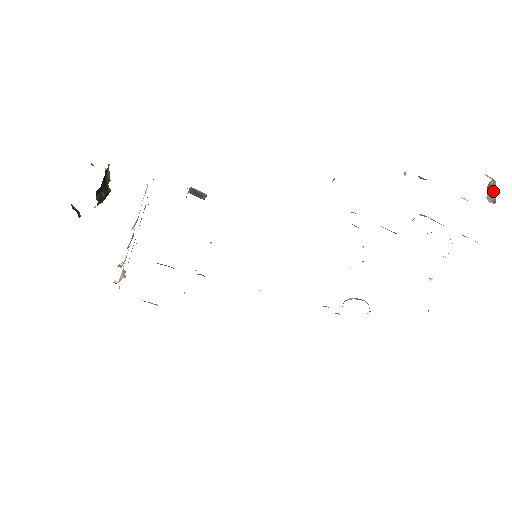
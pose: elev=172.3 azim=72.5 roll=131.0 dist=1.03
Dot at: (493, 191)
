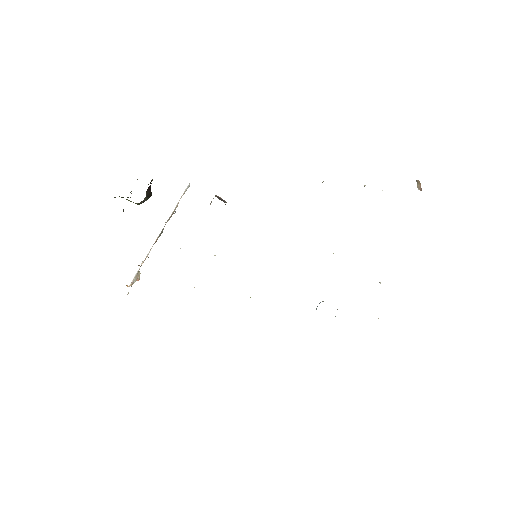
Dot at: (420, 185)
